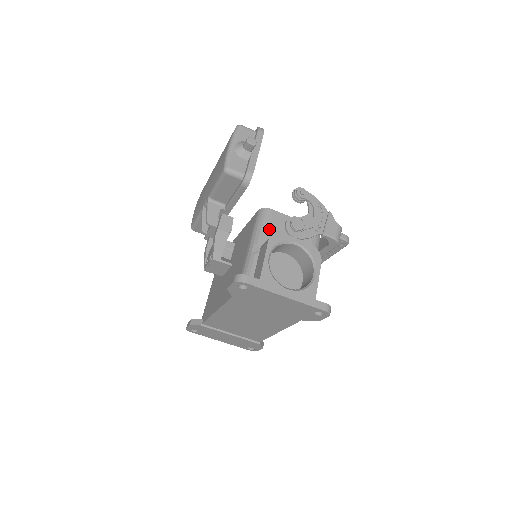
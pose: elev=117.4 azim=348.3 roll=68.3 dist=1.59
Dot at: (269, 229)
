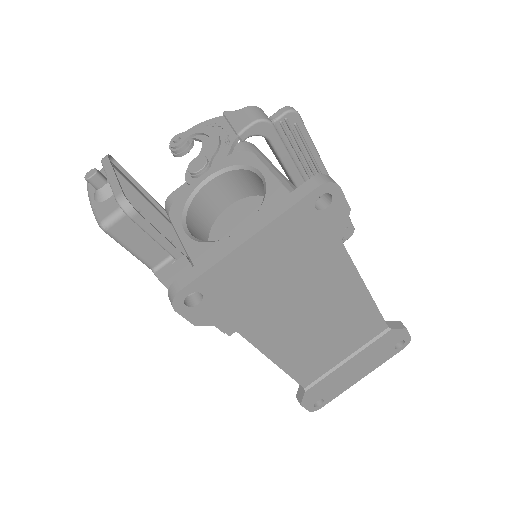
Dot at: occluded
